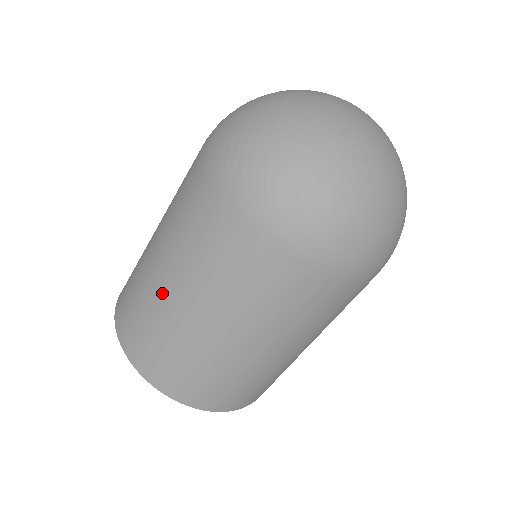
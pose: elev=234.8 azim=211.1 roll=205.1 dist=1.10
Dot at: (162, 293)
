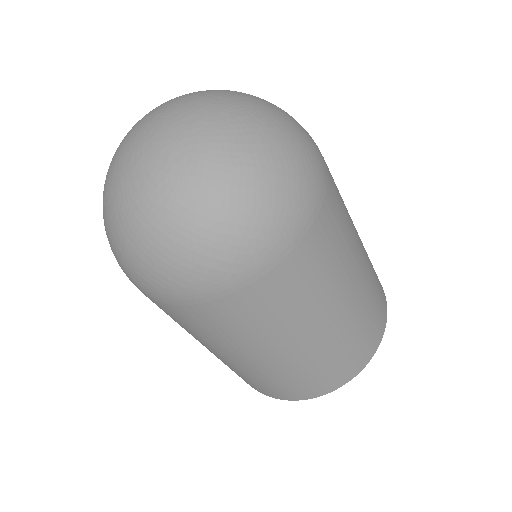
Dot at: occluded
